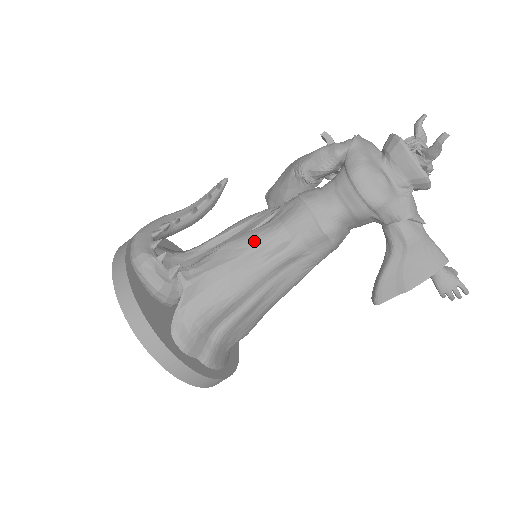
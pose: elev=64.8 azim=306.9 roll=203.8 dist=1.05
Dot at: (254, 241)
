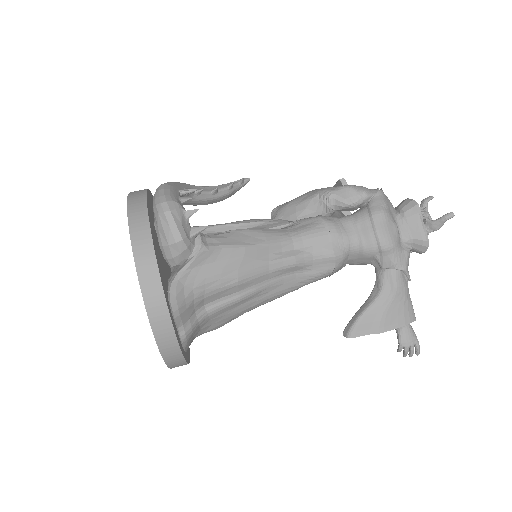
Dot at: (272, 237)
